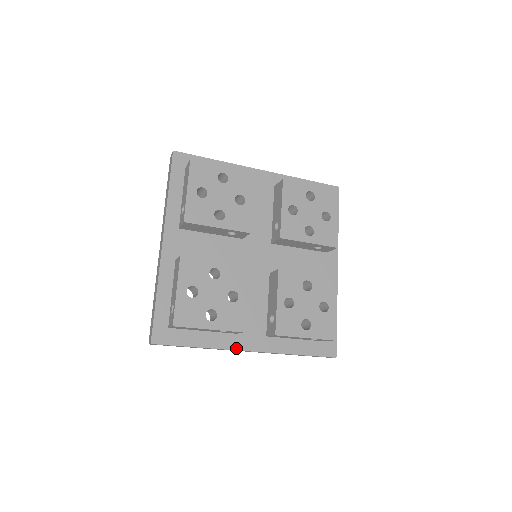
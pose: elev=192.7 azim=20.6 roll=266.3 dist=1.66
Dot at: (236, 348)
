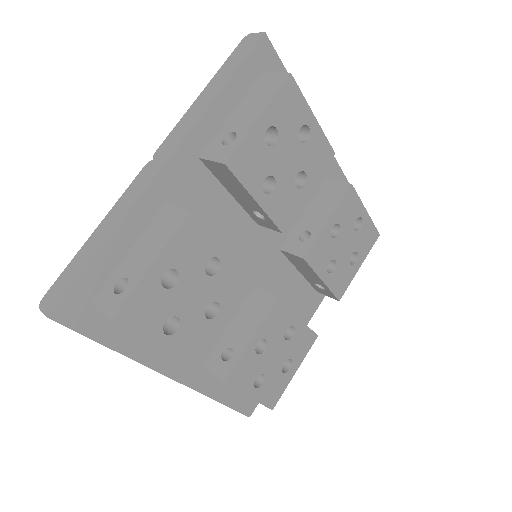
Dot at: (160, 369)
